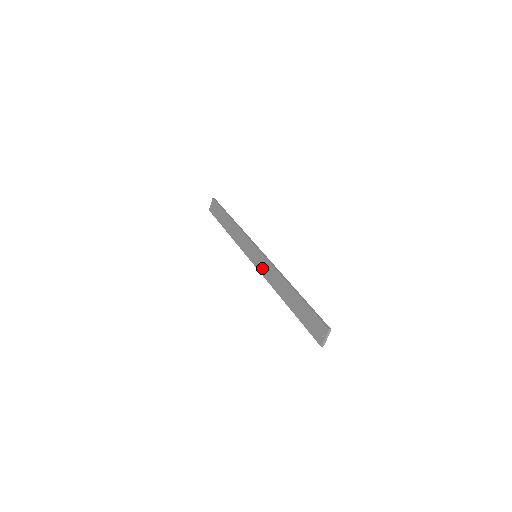
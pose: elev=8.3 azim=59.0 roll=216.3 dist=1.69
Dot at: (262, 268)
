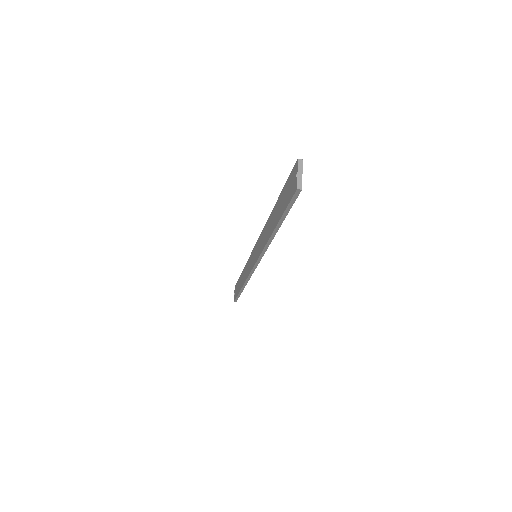
Dot at: (258, 251)
